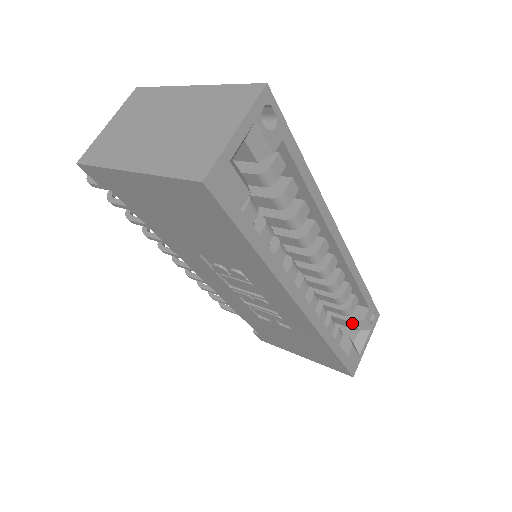
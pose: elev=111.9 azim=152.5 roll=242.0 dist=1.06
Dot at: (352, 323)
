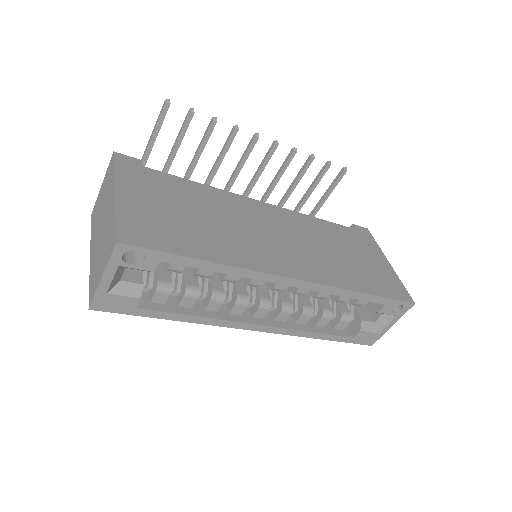
Dot at: (371, 309)
